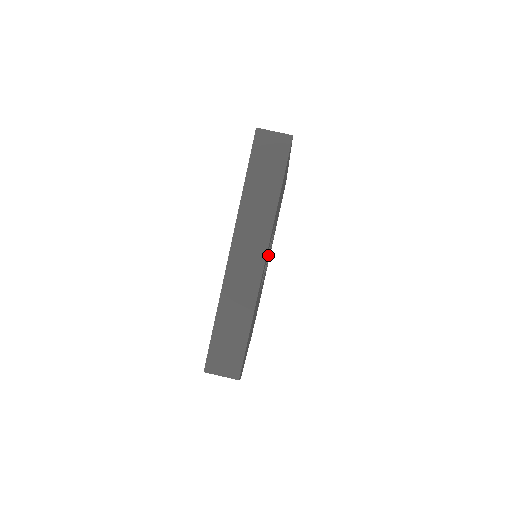
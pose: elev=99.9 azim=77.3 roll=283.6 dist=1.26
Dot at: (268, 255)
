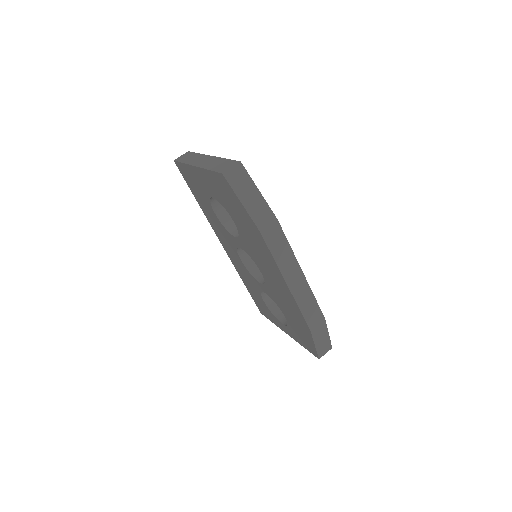
Dot at: occluded
